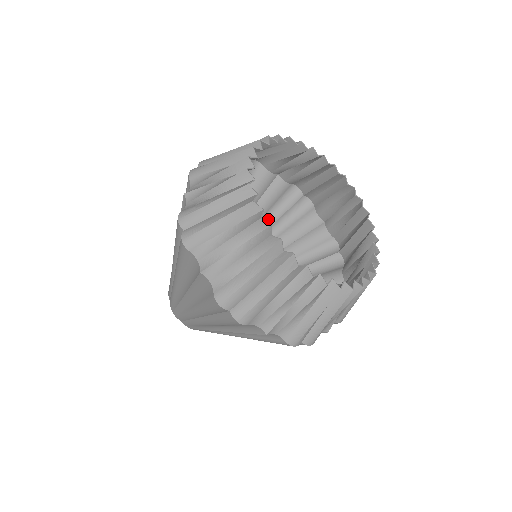
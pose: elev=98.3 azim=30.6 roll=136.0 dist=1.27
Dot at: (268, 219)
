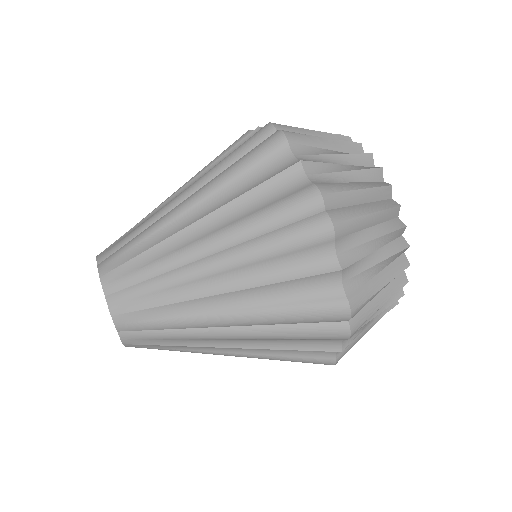
Dot at: occluded
